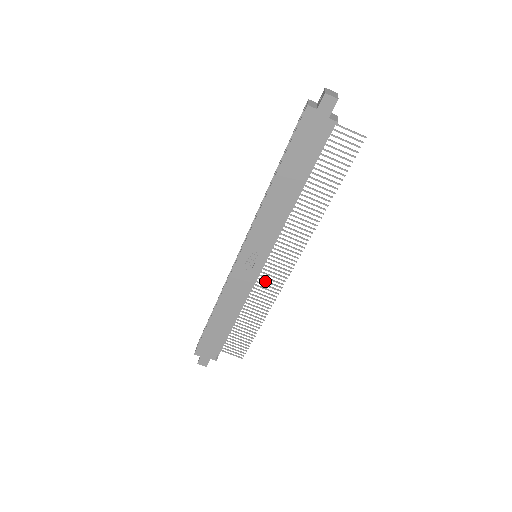
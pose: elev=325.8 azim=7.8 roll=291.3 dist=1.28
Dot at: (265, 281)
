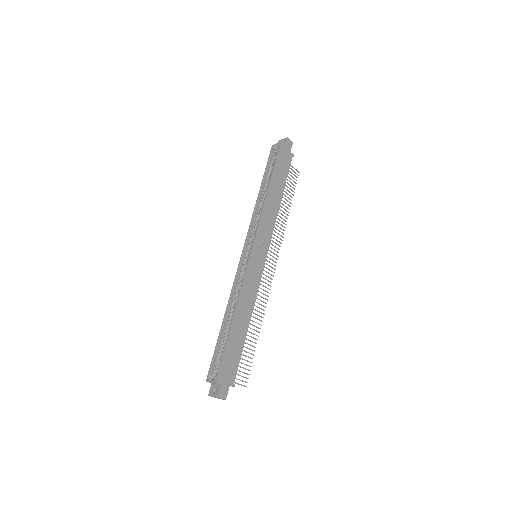
Dot at: (260, 283)
